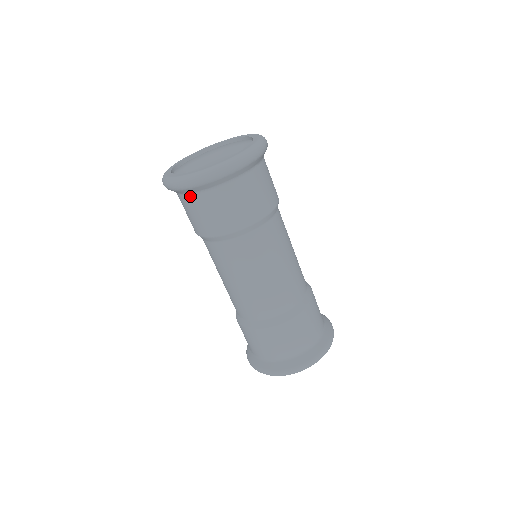
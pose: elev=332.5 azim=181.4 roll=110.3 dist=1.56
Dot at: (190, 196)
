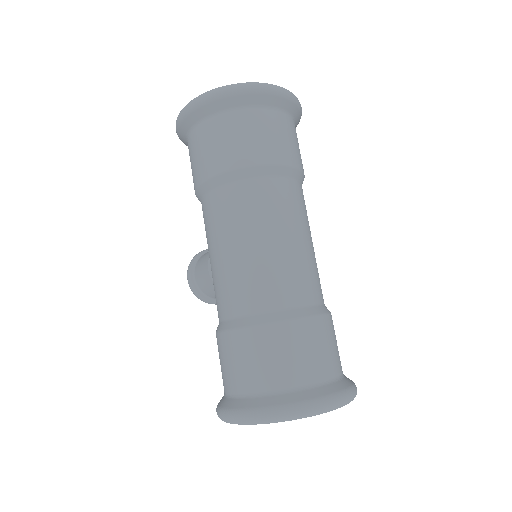
Dot at: (233, 112)
